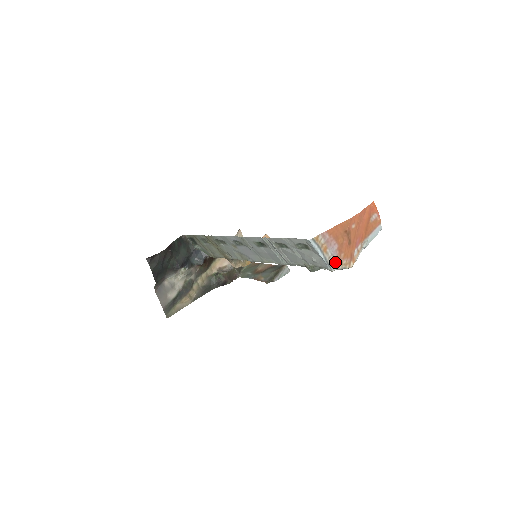
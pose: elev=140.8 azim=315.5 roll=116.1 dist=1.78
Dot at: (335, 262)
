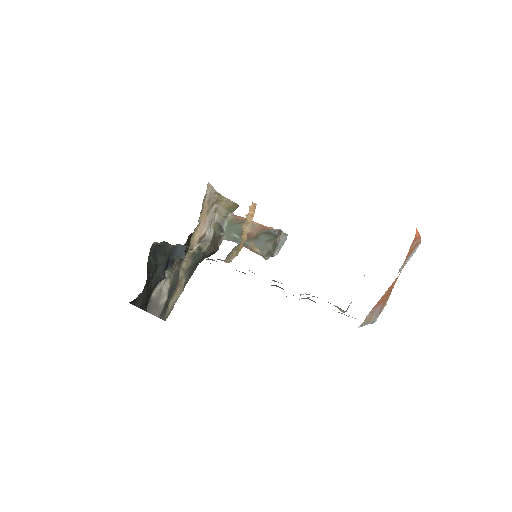
Dot at: (378, 315)
